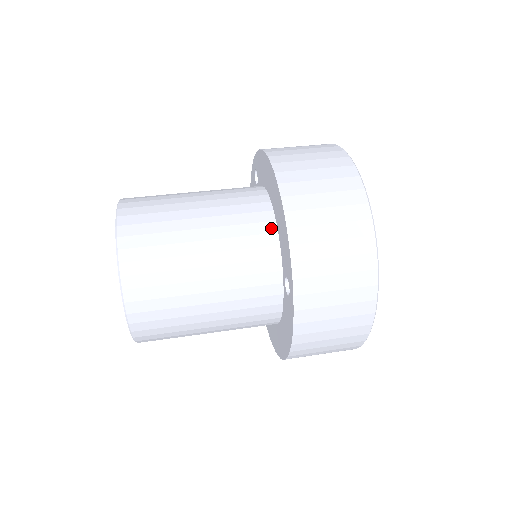
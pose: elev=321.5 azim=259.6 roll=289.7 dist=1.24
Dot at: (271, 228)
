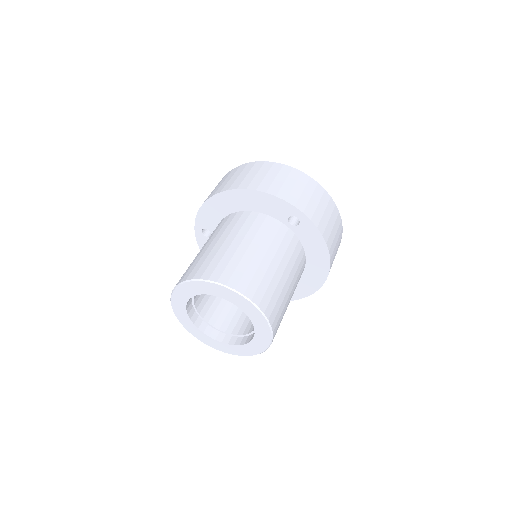
Dot at: (255, 214)
